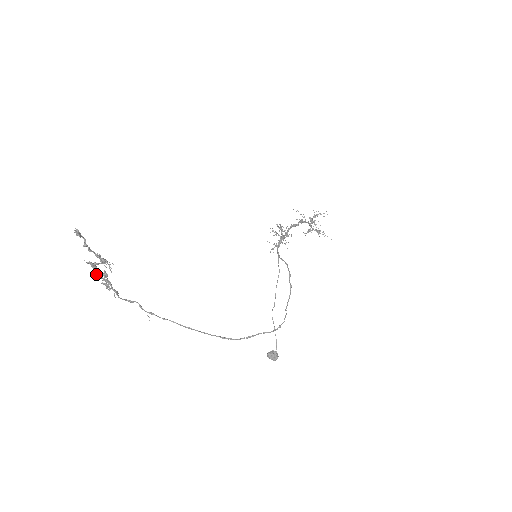
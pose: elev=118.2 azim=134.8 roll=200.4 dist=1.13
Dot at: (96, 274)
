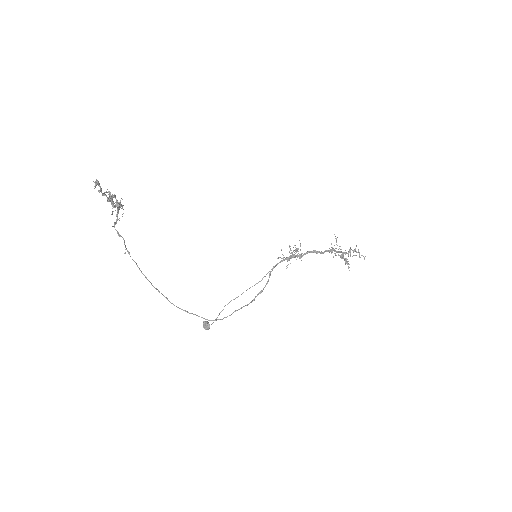
Dot at: (114, 197)
